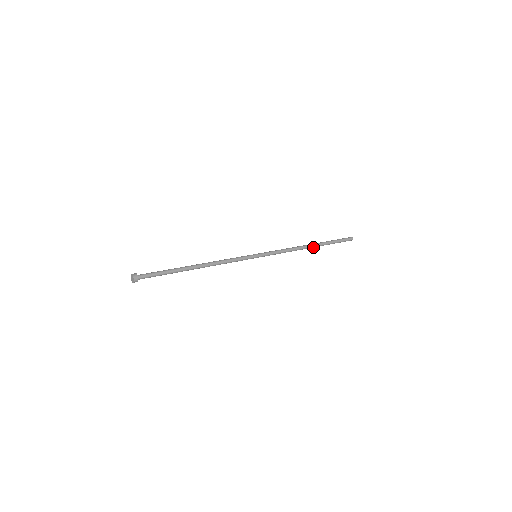
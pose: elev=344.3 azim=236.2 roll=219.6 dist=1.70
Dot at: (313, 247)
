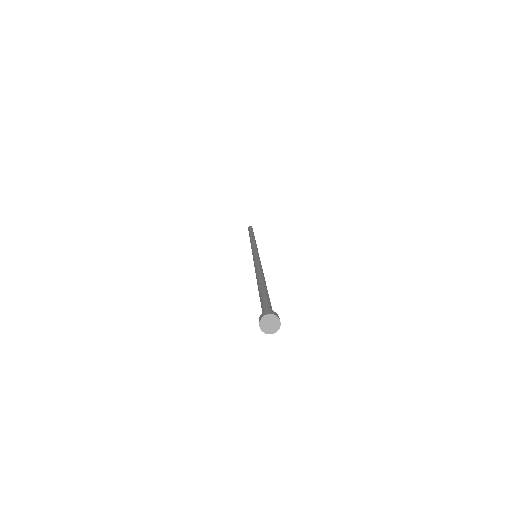
Dot at: occluded
